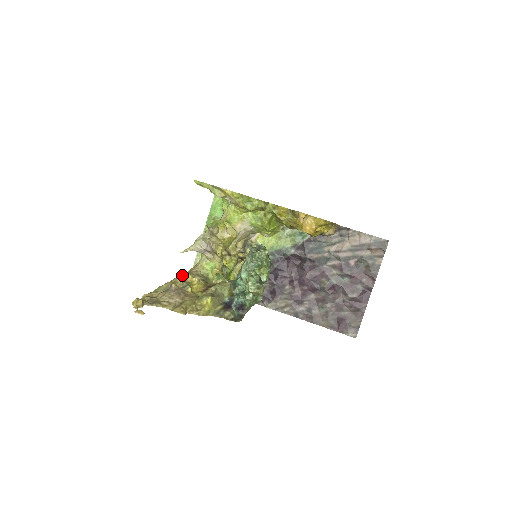
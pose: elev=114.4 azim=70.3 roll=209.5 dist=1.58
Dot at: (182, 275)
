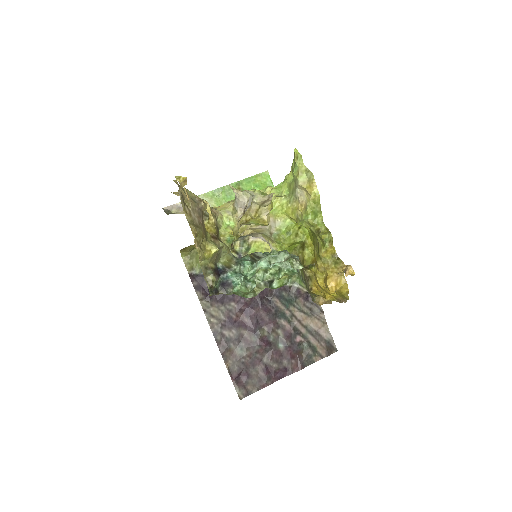
Dot at: (205, 202)
